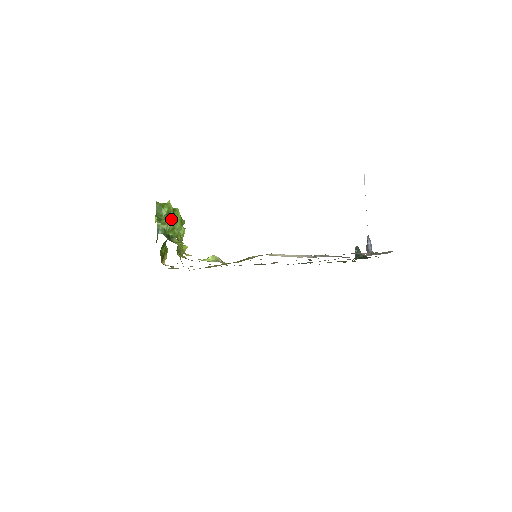
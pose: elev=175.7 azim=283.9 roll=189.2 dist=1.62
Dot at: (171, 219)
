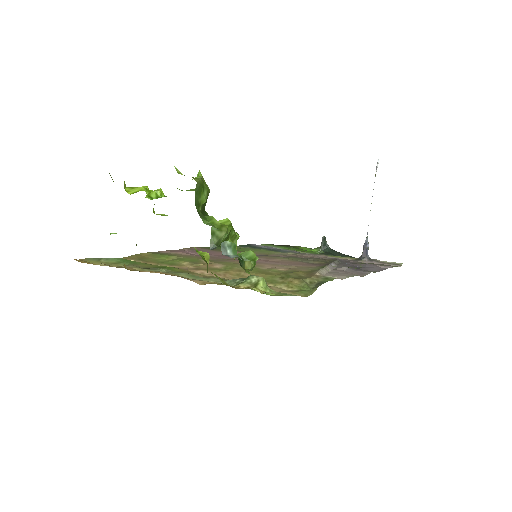
Dot at: (204, 209)
